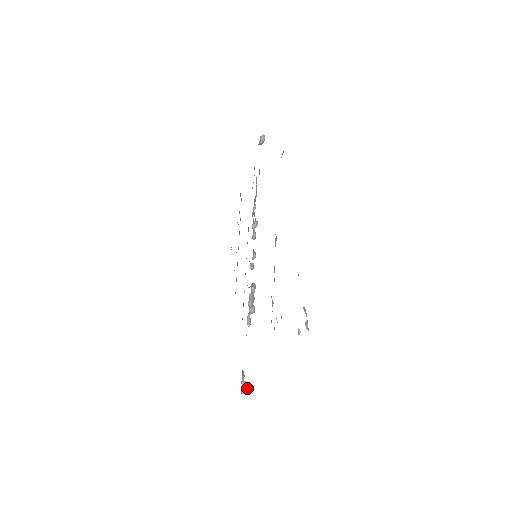
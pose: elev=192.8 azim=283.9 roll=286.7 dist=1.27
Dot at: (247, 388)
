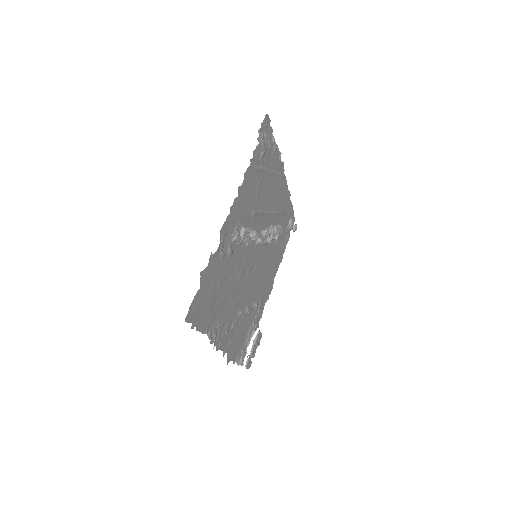
Dot at: (294, 231)
